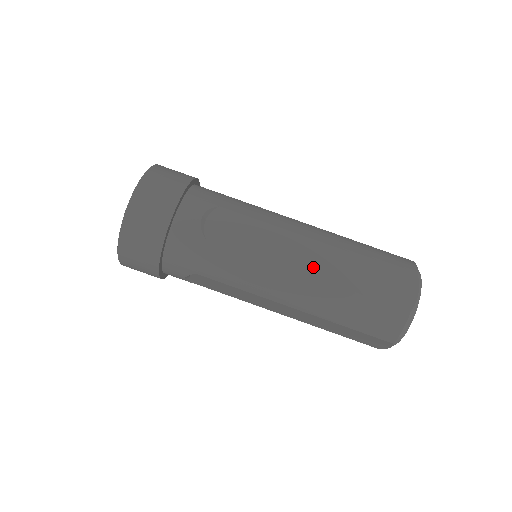
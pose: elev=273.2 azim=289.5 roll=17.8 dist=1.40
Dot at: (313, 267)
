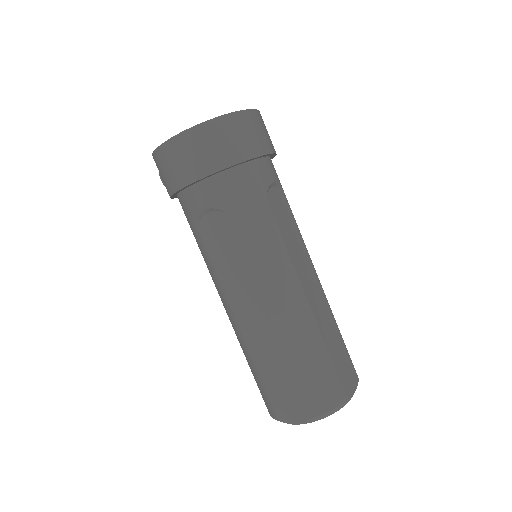
Dot at: (313, 299)
